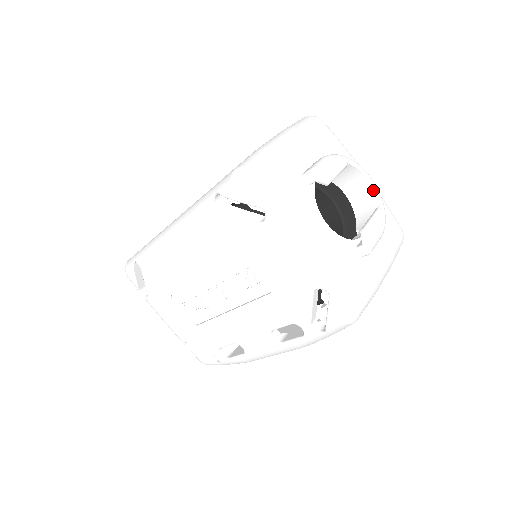
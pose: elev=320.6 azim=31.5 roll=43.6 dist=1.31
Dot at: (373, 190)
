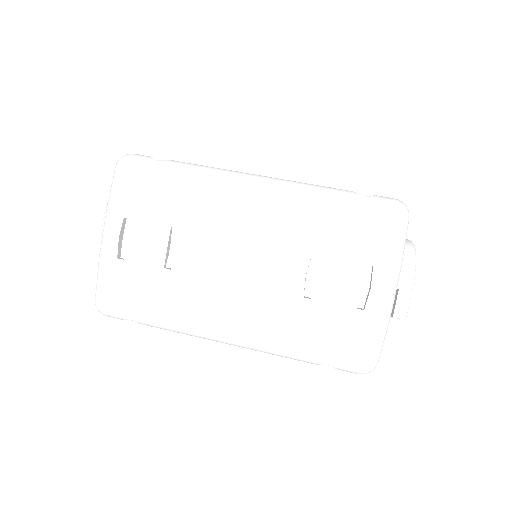
Dot at: occluded
